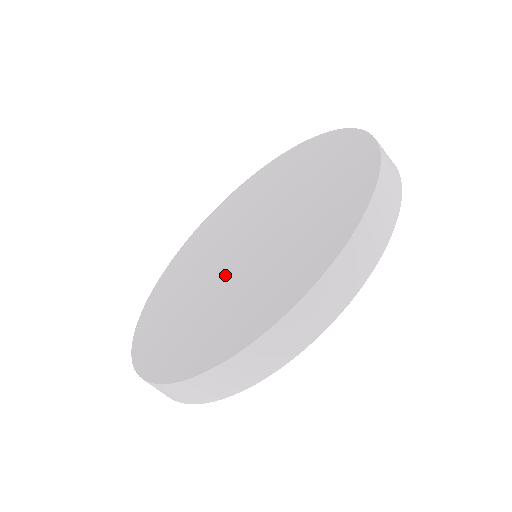
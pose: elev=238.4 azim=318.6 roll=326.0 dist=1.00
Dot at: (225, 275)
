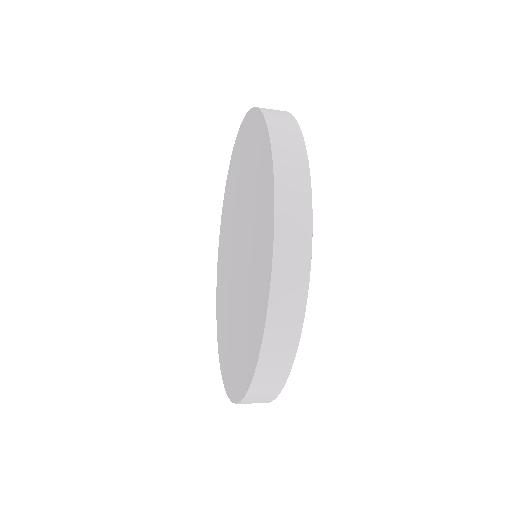
Dot at: (230, 279)
